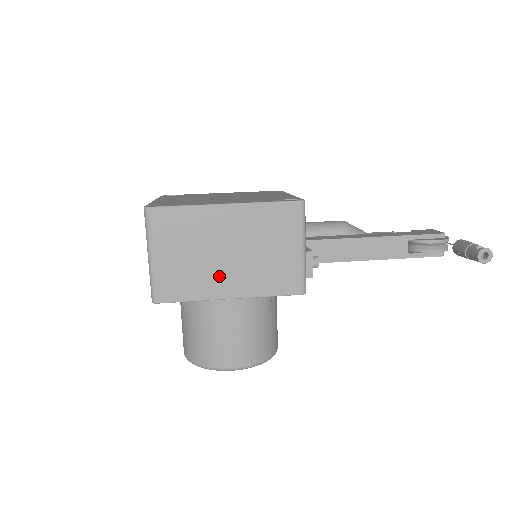
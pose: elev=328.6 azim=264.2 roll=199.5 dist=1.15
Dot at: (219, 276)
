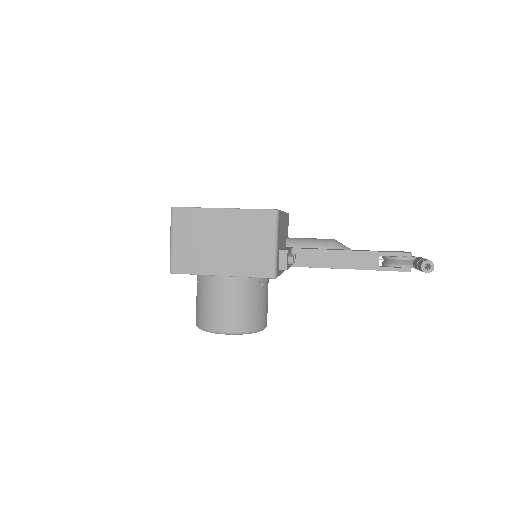
Dot at: (215, 258)
